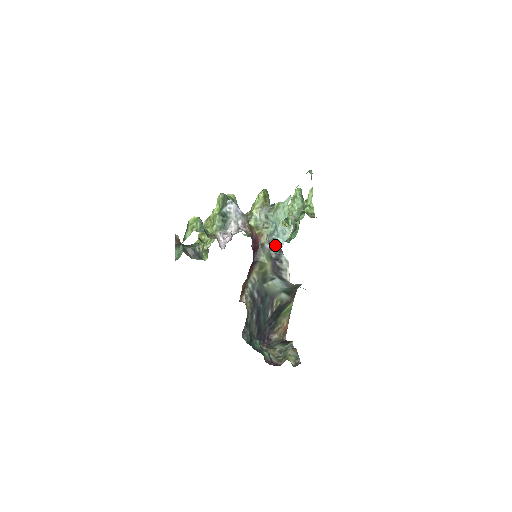
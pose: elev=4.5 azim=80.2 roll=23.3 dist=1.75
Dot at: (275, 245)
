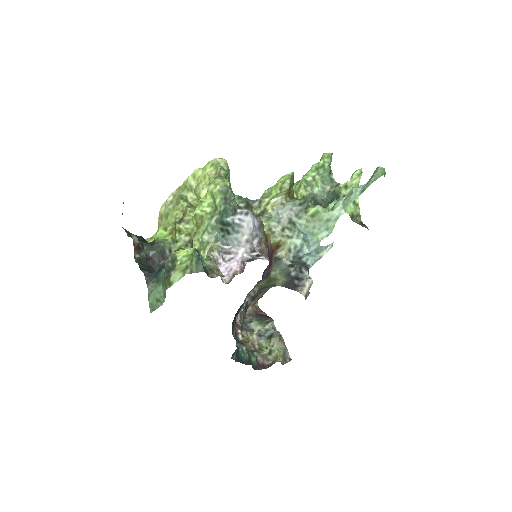
Dot at: (299, 262)
